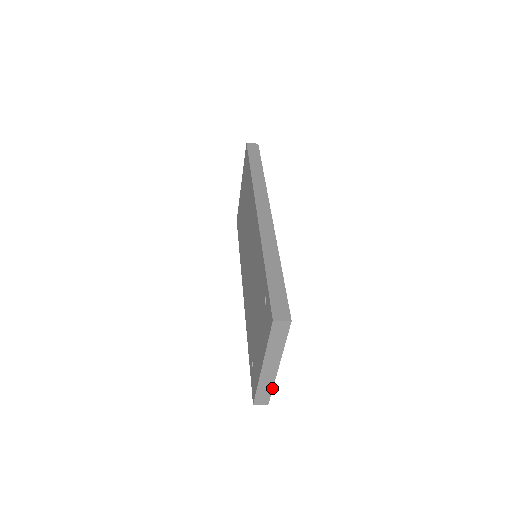
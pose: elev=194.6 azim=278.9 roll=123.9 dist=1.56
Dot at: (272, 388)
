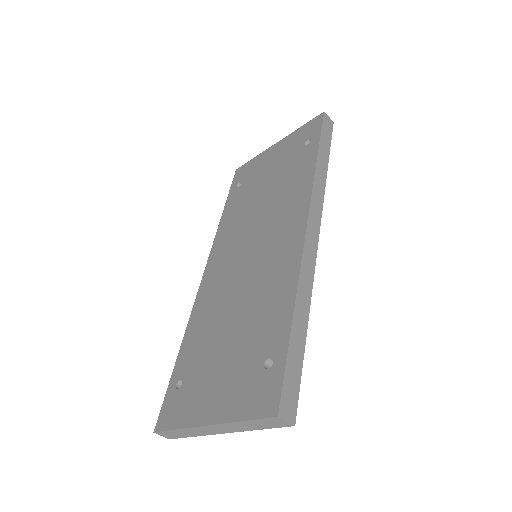
Dot at: (192, 436)
